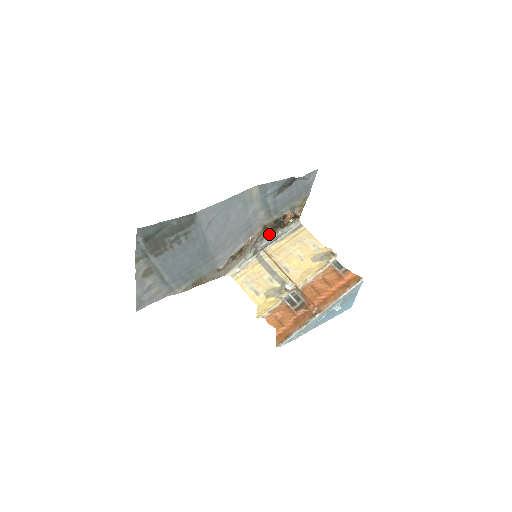
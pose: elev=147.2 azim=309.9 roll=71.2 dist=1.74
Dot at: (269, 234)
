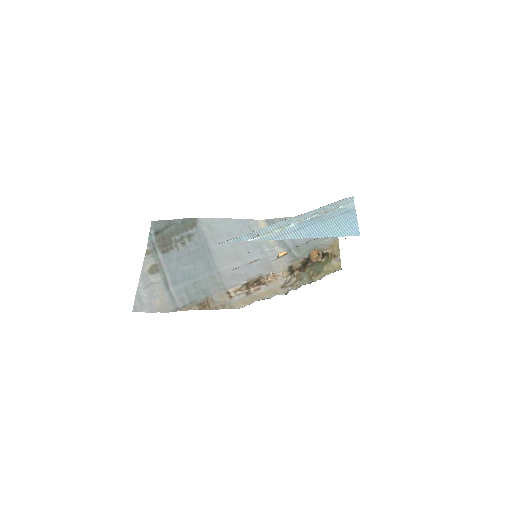
Dot at: (301, 281)
